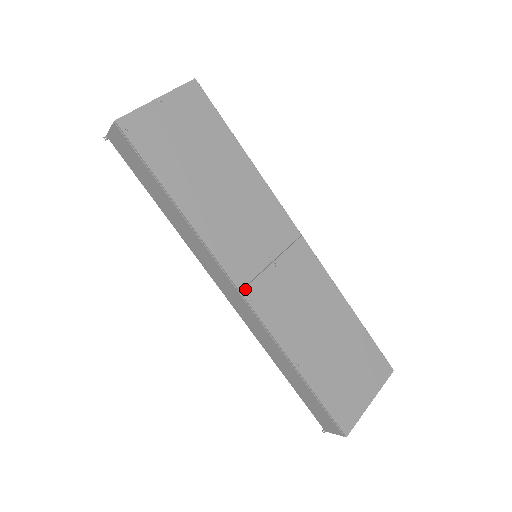
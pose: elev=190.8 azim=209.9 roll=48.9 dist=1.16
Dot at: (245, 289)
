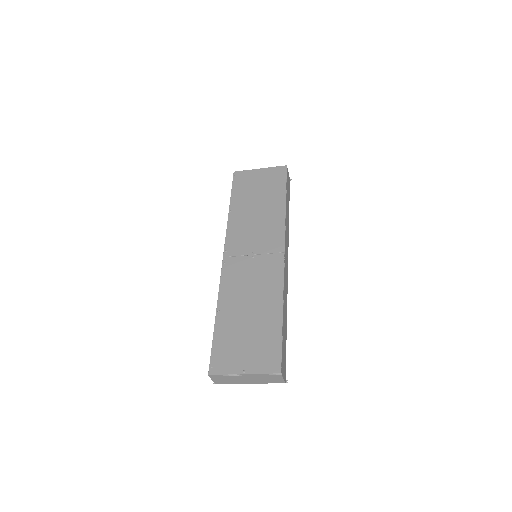
Dot at: (226, 258)
